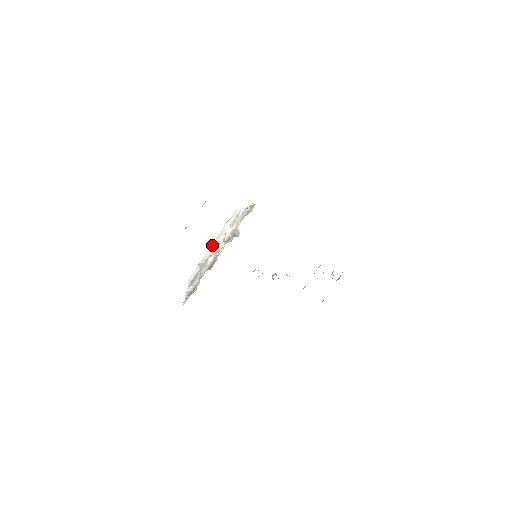
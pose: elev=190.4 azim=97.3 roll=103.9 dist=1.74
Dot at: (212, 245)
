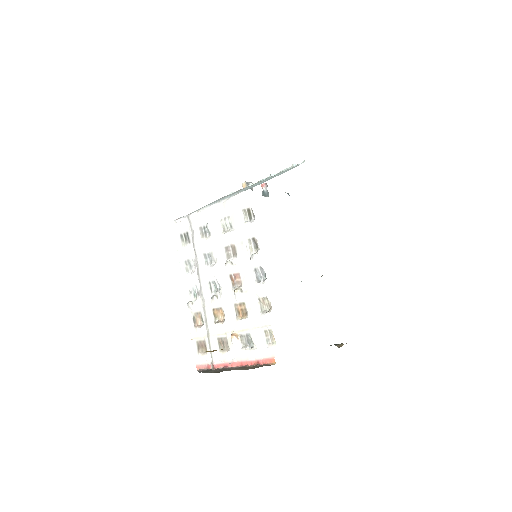
Dot at: (207, 215)
